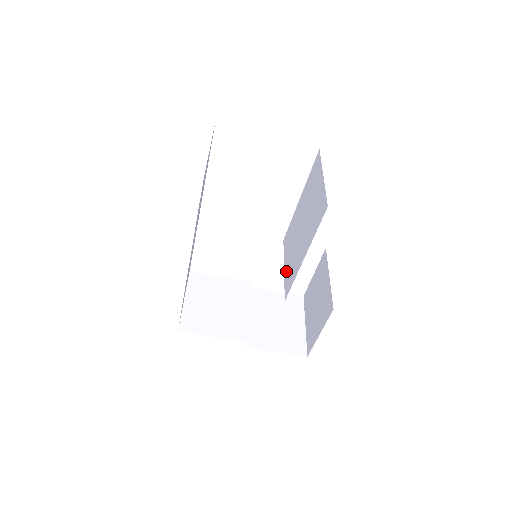
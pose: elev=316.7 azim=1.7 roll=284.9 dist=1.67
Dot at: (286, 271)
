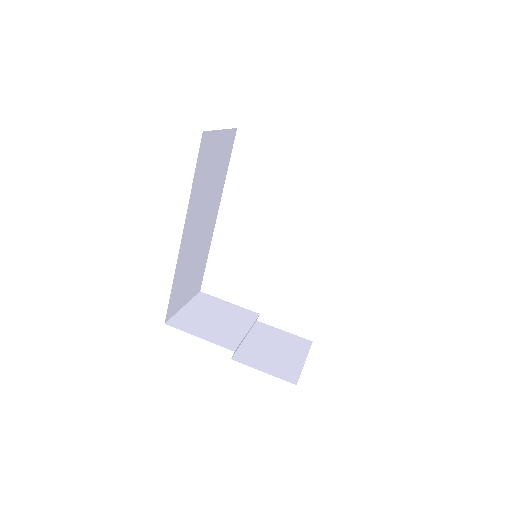
Dot at: occluded
